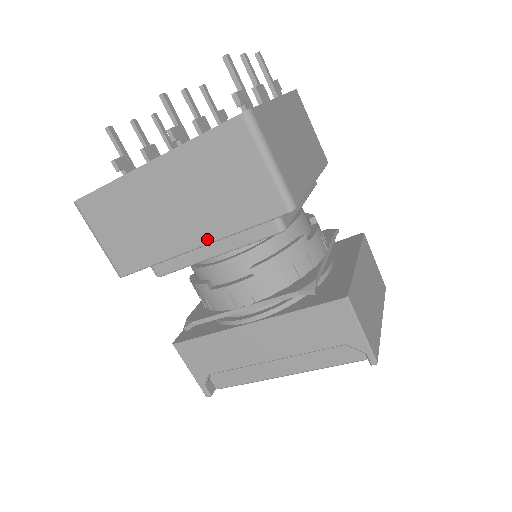
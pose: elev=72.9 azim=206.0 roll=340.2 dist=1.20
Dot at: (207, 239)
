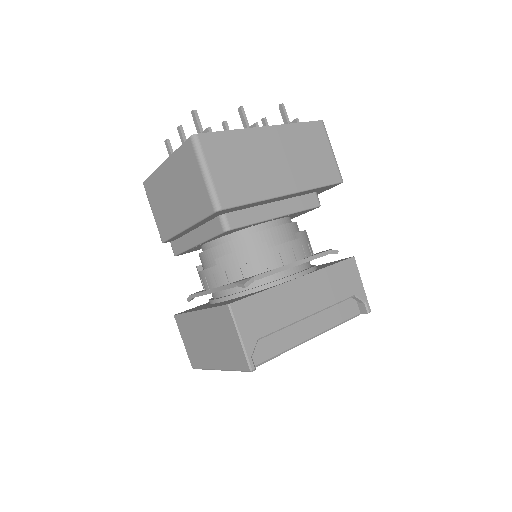
Dot at: (296, 189)
